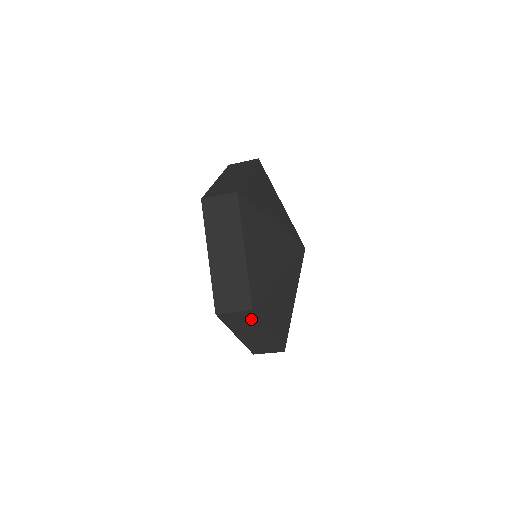
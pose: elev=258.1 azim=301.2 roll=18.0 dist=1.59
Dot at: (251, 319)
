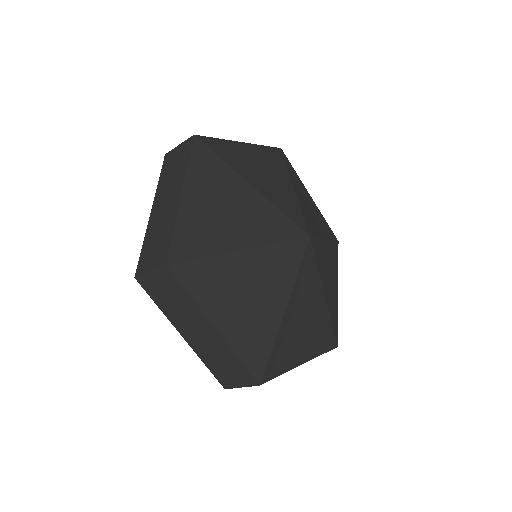
Dot at: occluded
